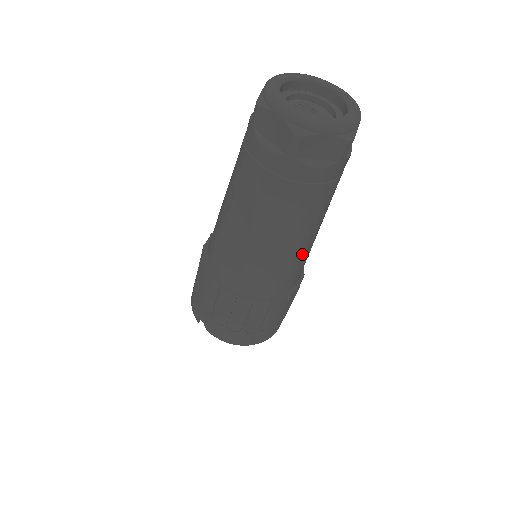
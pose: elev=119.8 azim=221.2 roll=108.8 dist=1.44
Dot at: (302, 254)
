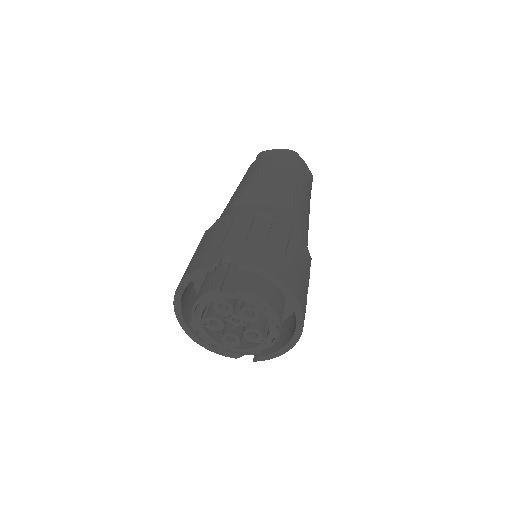
Dot at: (308, 227)
